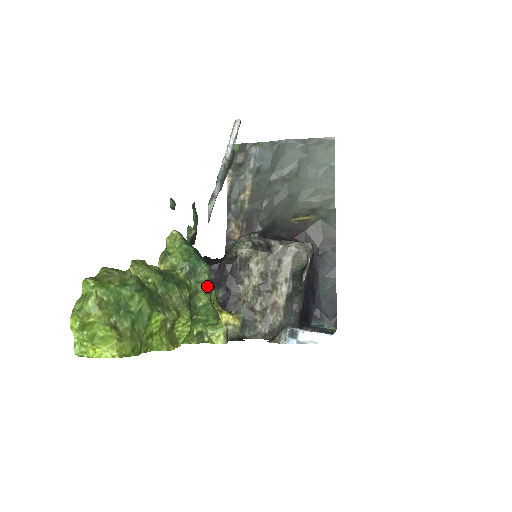
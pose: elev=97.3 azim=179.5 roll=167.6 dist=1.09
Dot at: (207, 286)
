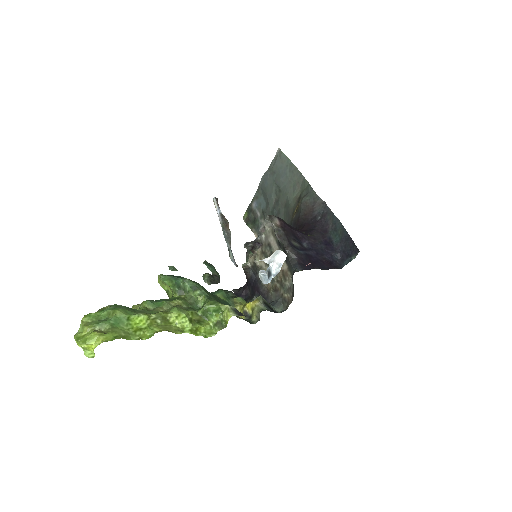
Dot at: (196, 290)
